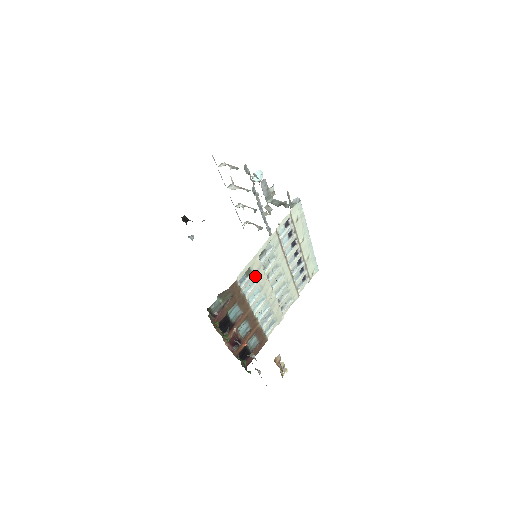
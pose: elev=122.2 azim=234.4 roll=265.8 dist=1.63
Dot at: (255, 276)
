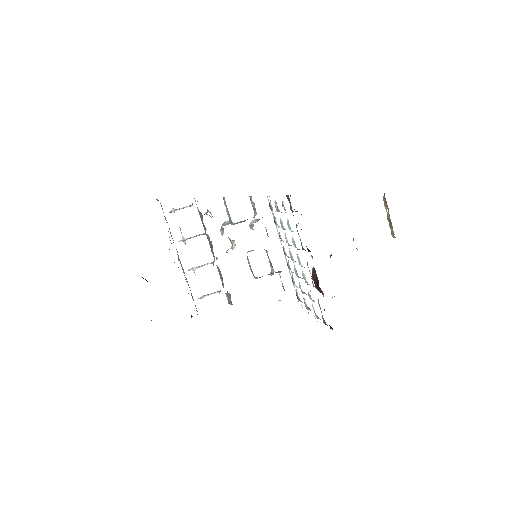
Dot at: (287, 221)
